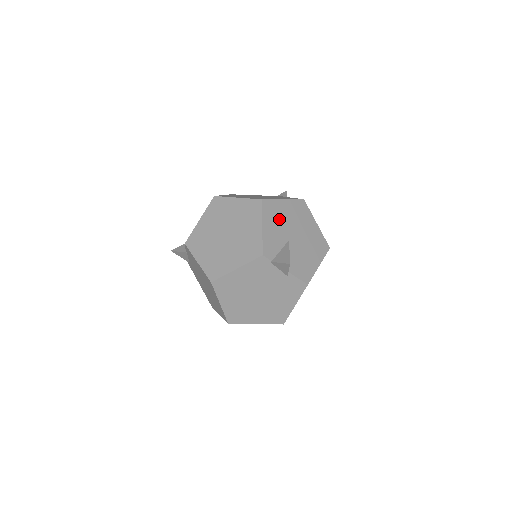
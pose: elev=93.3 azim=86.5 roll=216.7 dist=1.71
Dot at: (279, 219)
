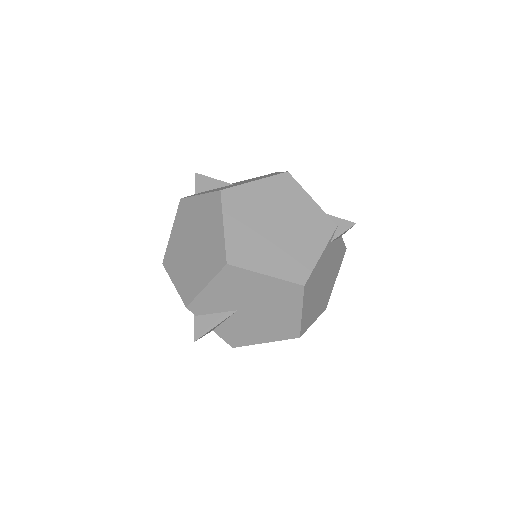
Dot at: (239, 289)
